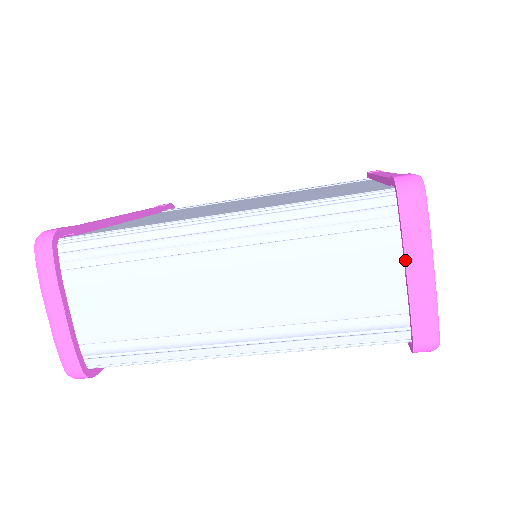
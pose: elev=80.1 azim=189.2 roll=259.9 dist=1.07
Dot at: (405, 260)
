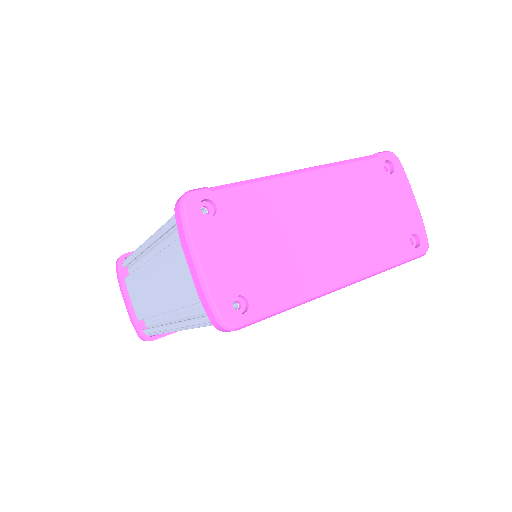
Dot at: (186, 258)
